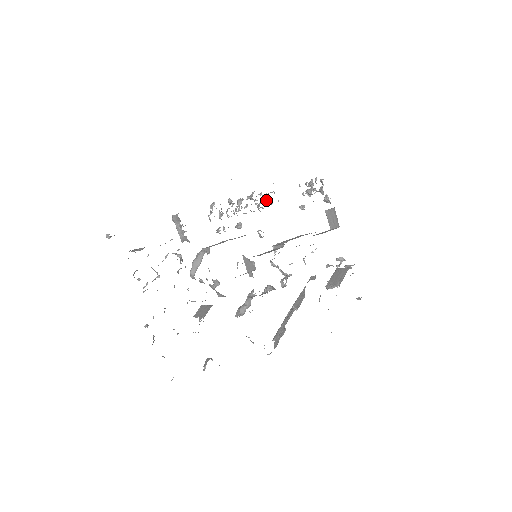
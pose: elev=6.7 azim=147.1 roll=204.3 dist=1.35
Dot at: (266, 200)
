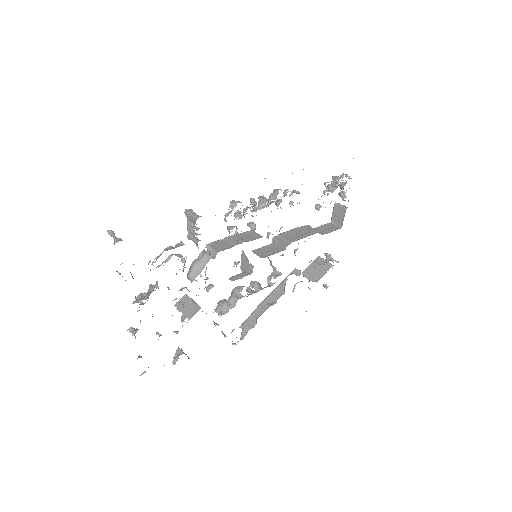
Dot at: occluded
